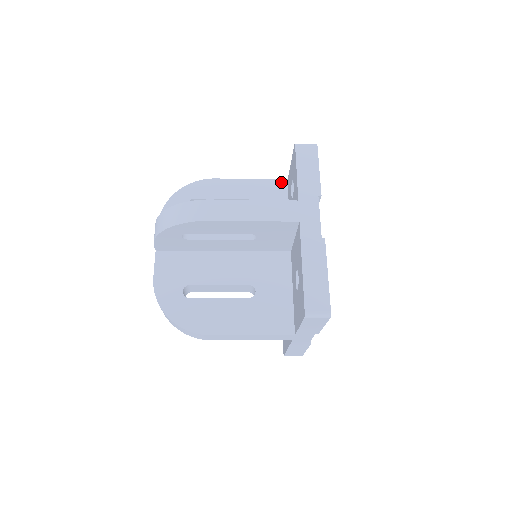
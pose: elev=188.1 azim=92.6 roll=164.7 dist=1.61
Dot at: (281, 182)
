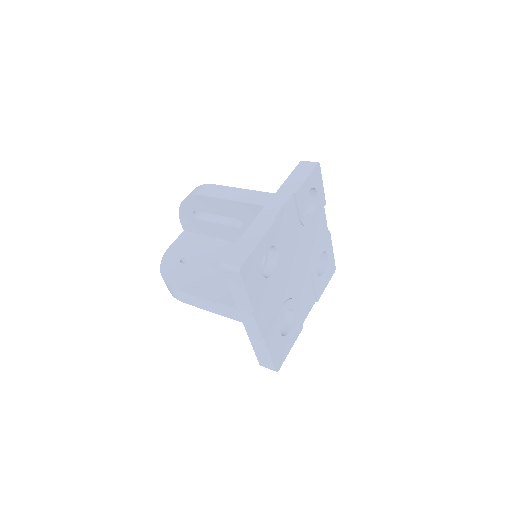
Dot at: occluded
